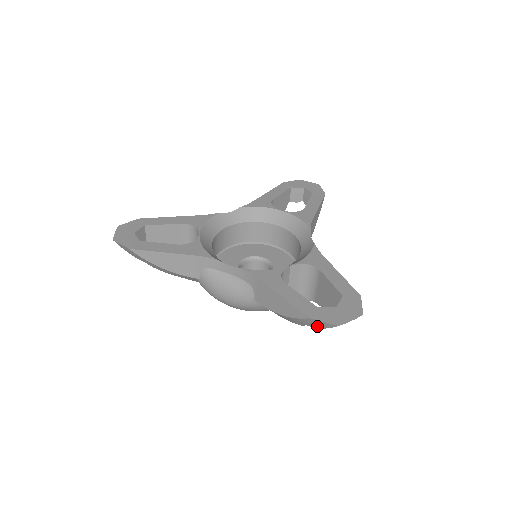
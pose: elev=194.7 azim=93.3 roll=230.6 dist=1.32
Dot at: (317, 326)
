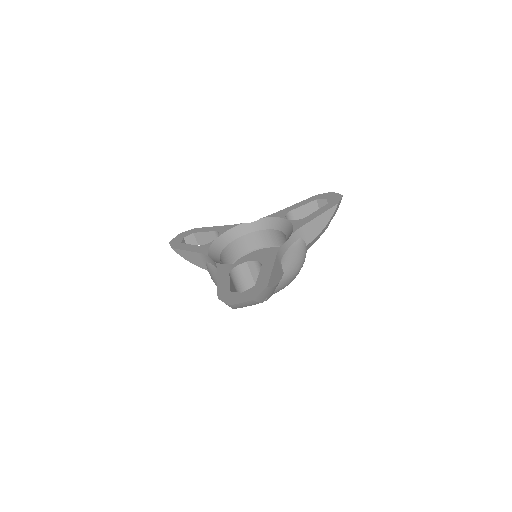
Dot at: occluded
